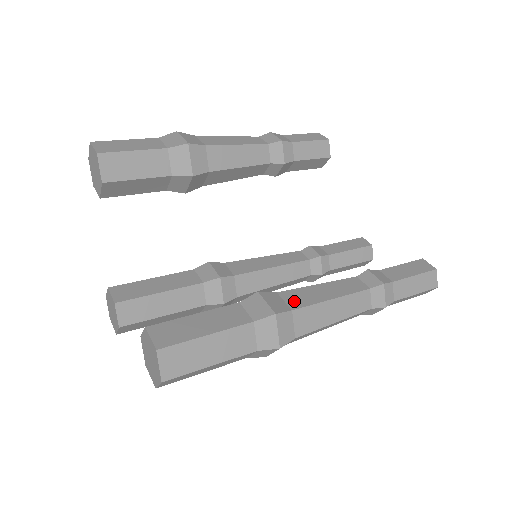
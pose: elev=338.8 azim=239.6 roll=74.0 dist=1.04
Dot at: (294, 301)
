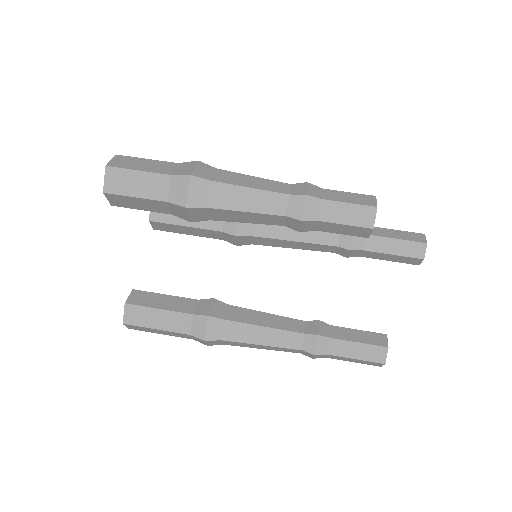
Dot at: (230, 333)
